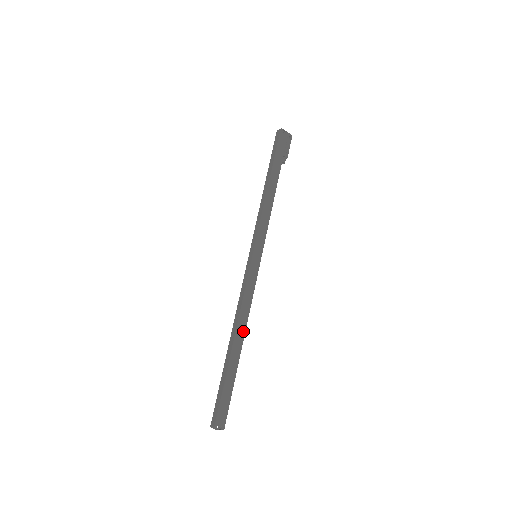
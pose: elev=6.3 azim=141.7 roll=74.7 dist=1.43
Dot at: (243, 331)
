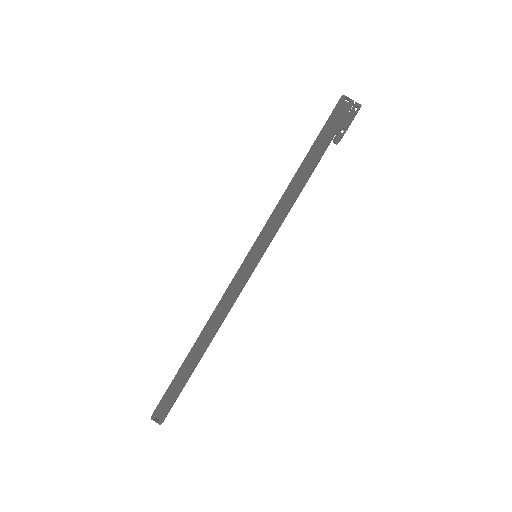
Dot at: (211, 335)
